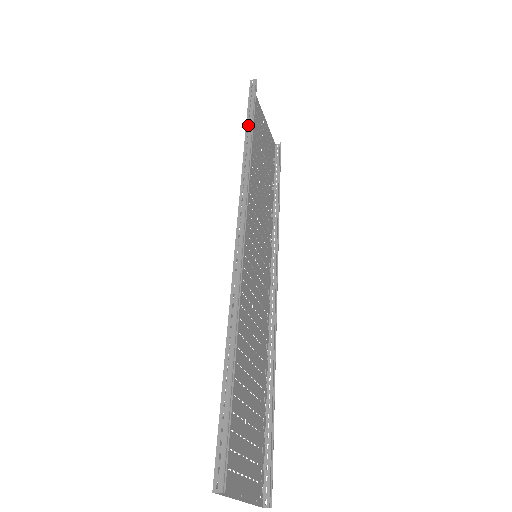
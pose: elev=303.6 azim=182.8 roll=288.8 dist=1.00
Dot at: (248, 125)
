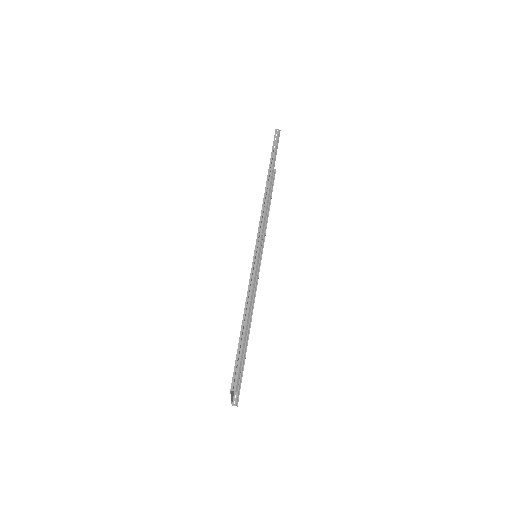
Dot at: (270, 164)
